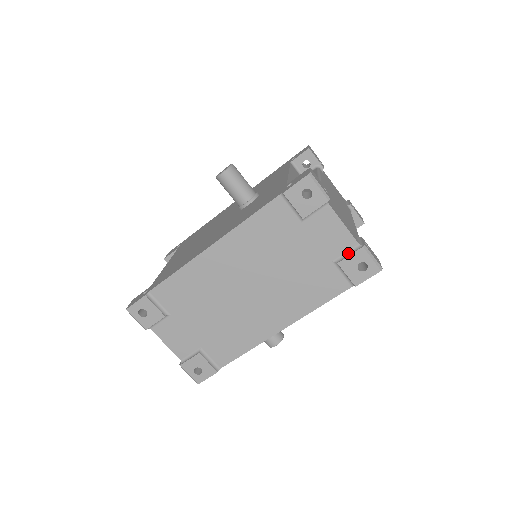
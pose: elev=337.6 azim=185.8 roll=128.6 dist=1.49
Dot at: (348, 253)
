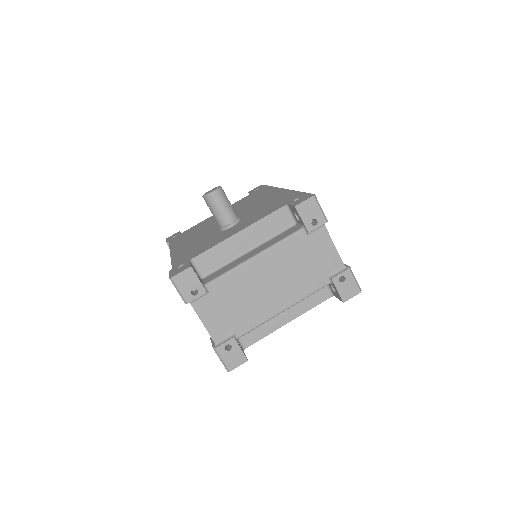
Dot at: occluded
